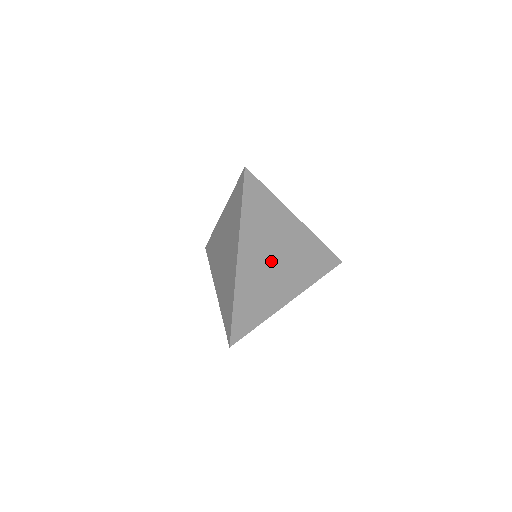
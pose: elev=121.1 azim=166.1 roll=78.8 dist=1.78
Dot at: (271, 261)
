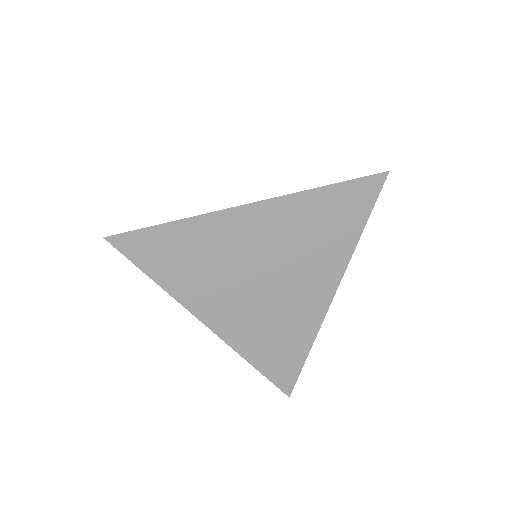
Dot at: (258, 287)
